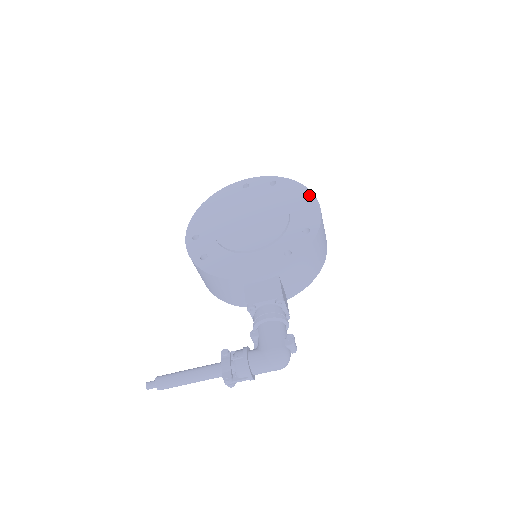
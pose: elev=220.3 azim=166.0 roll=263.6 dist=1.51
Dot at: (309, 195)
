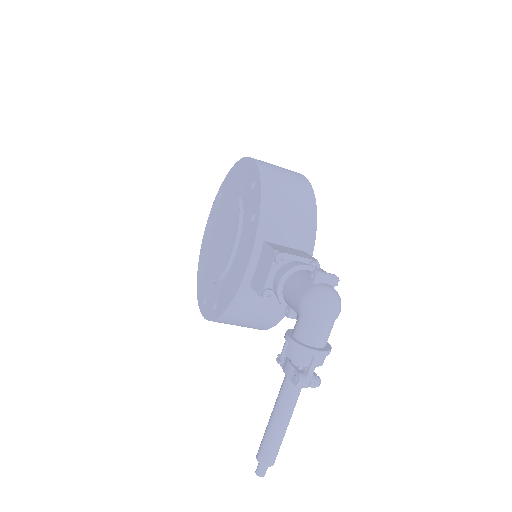
Dot at: (240, 163)
